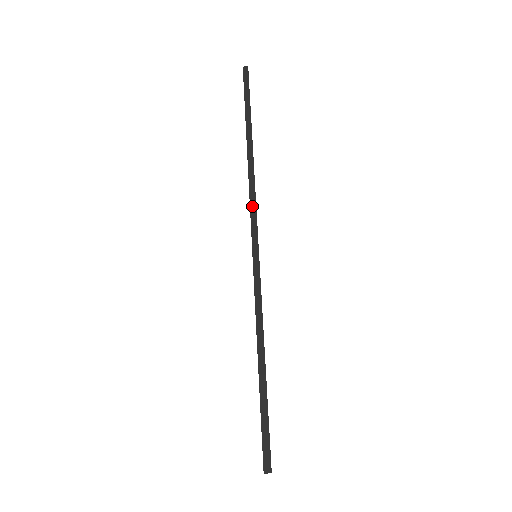
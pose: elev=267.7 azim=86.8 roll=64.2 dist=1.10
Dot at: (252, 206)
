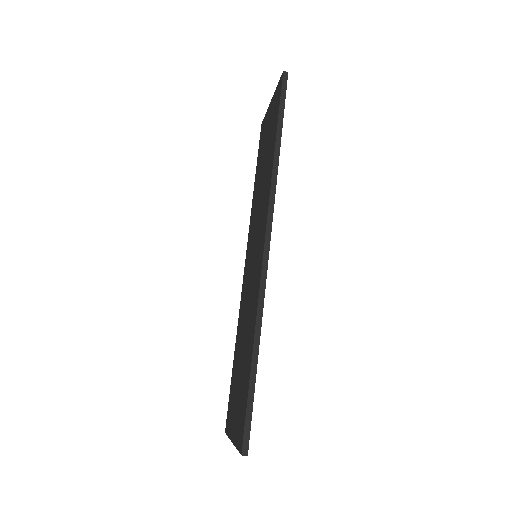
Dot at: (269, 220)
